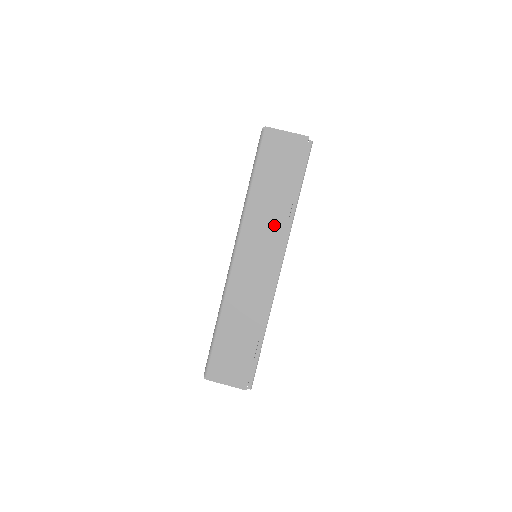
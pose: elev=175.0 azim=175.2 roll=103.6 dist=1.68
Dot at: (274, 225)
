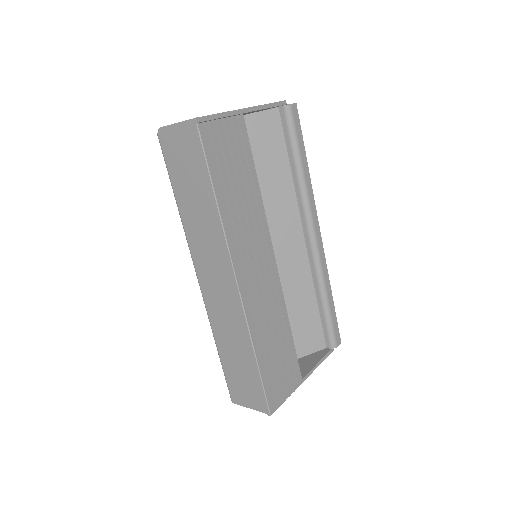
Dot at: (211, 237)
